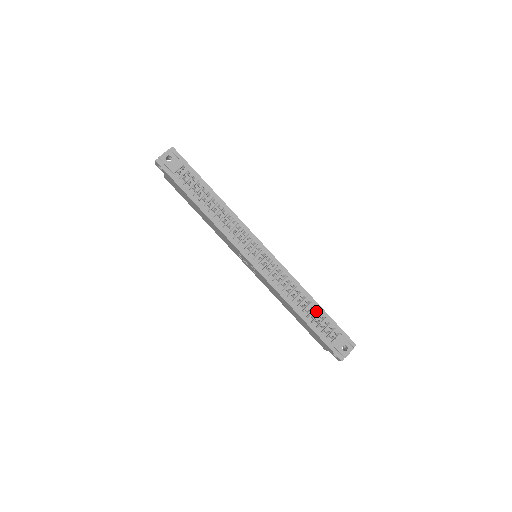
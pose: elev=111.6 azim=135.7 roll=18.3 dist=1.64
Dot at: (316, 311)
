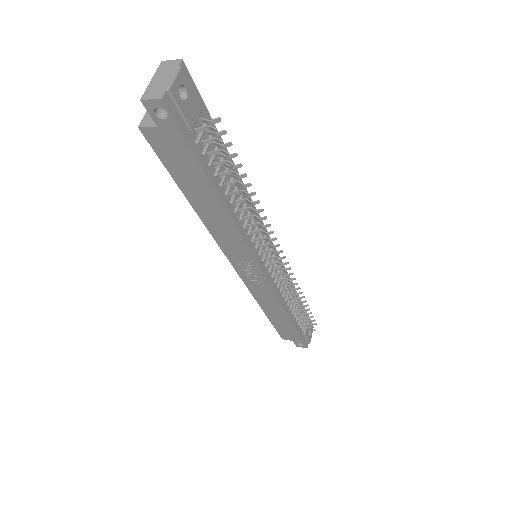
Dot at: occluded
